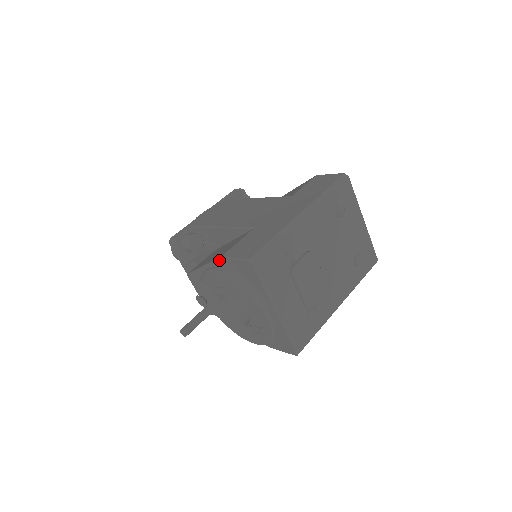
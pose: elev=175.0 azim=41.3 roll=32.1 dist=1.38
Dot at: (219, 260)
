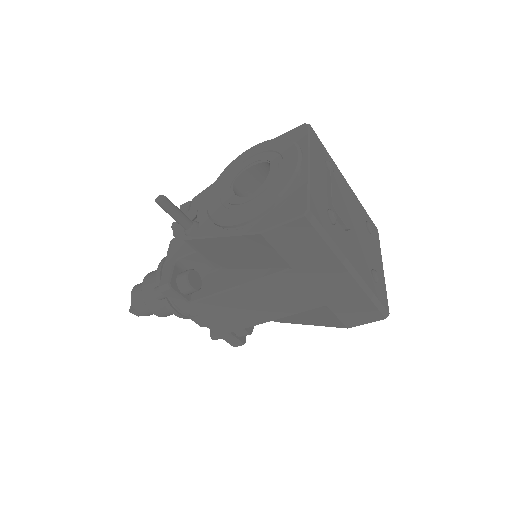
Dot at: occluded
